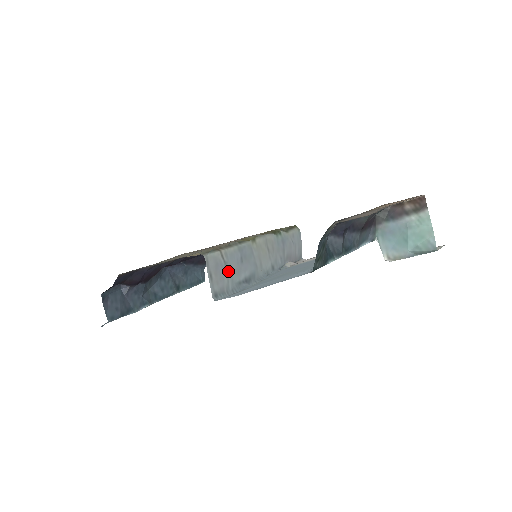
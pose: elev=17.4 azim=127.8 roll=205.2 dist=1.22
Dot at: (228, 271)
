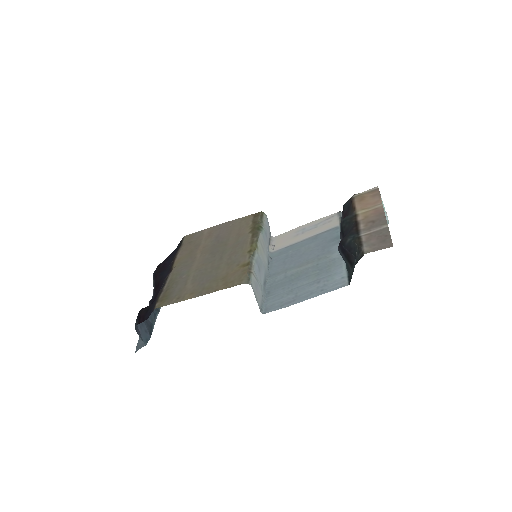
Dot at: (260, 285)
